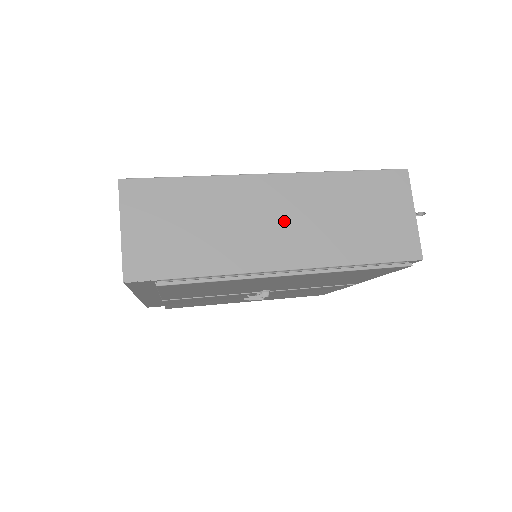
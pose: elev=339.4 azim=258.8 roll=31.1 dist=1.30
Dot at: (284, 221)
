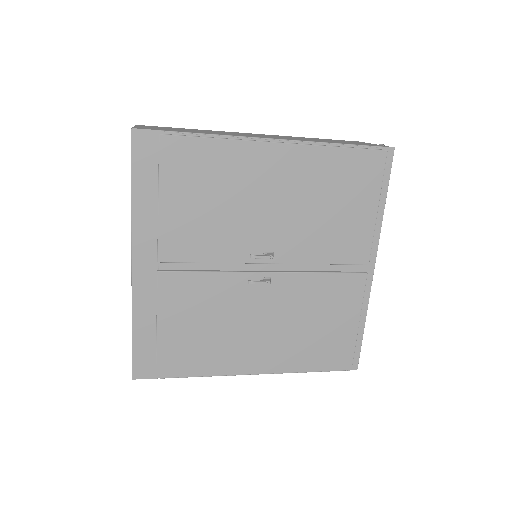
Dot at: (268, 136)
